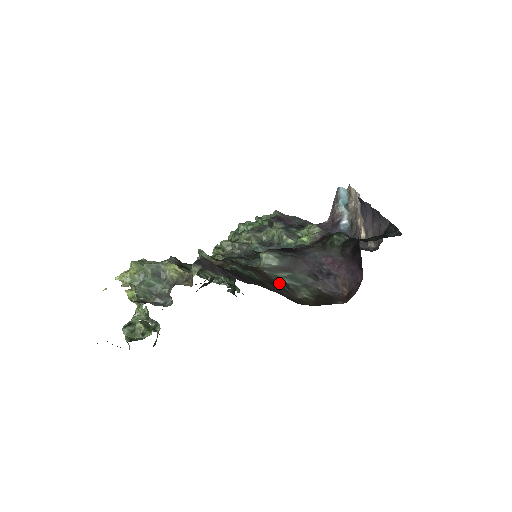
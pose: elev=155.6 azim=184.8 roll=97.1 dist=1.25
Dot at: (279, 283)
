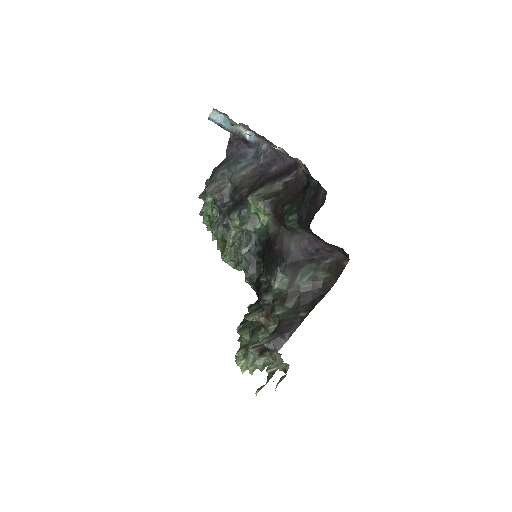
Dot at: (304, 288)
